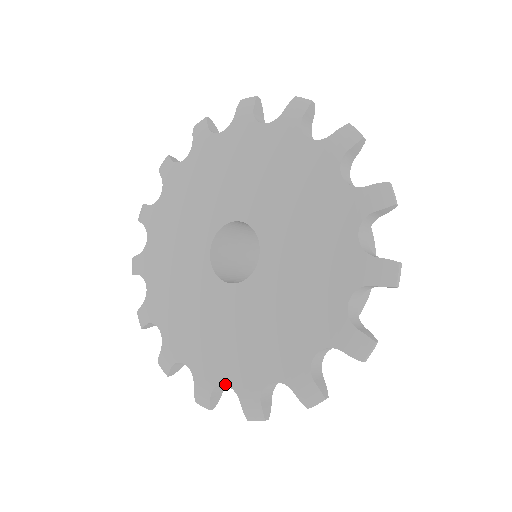
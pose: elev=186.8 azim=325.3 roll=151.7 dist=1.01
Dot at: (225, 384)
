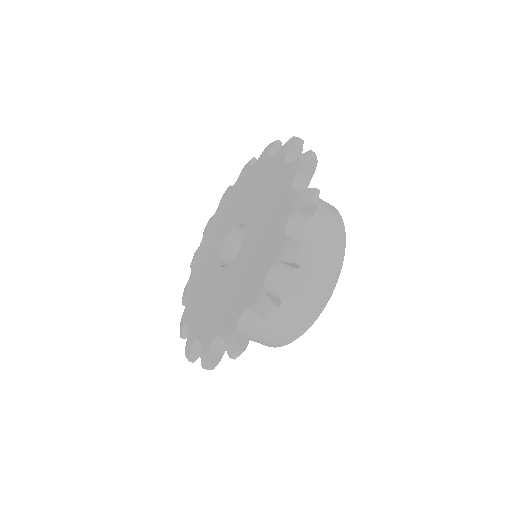
Dot at: (188, 326)
